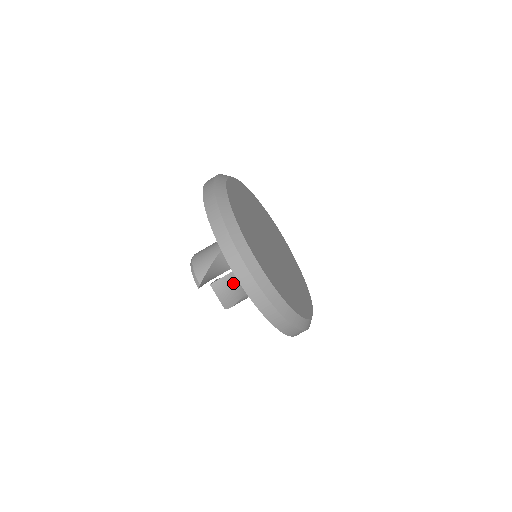
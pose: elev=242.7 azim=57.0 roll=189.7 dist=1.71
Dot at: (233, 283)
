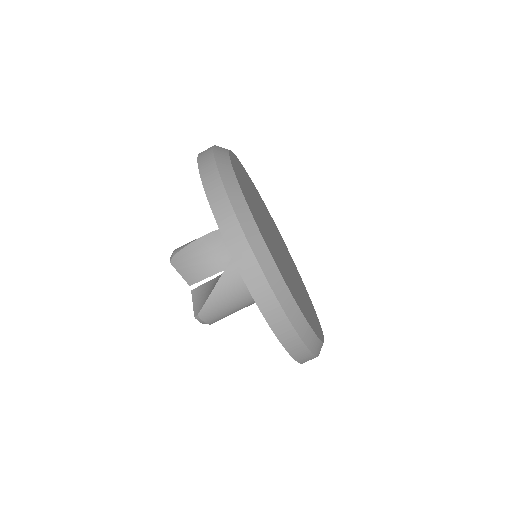
Dot at: (216, 280)
